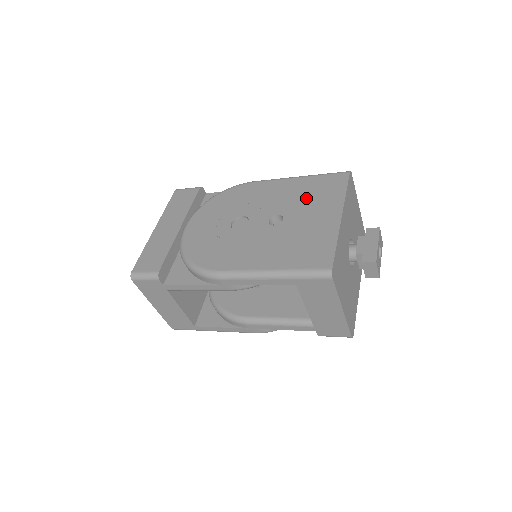
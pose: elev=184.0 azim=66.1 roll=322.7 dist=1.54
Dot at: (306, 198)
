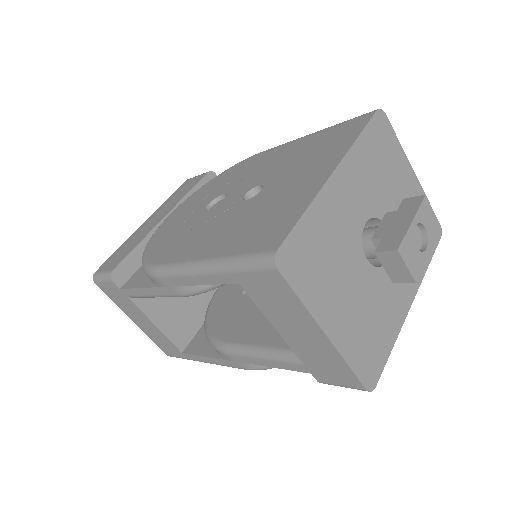
Dot at: (303, 157)
